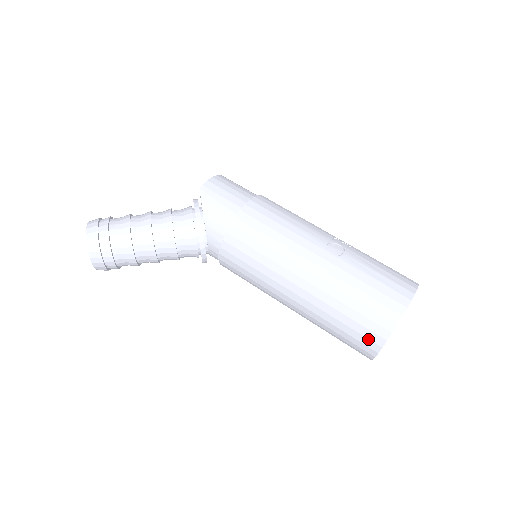
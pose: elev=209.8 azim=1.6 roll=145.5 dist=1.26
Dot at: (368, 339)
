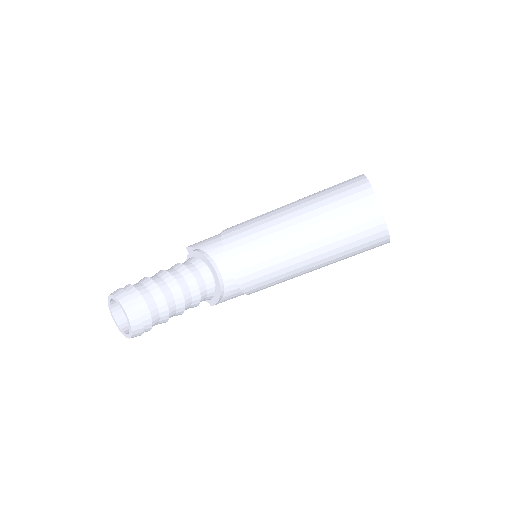
Dot at: (362, 199)
